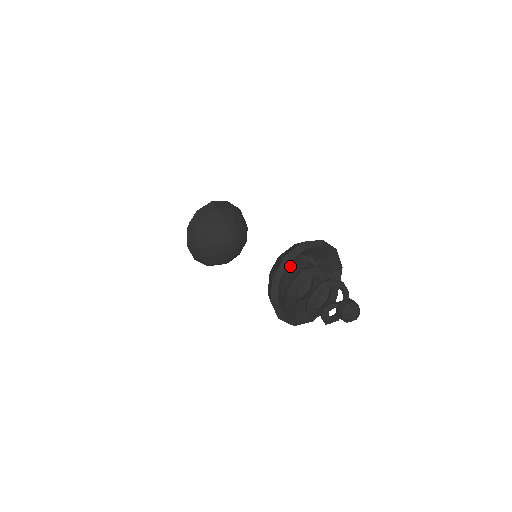
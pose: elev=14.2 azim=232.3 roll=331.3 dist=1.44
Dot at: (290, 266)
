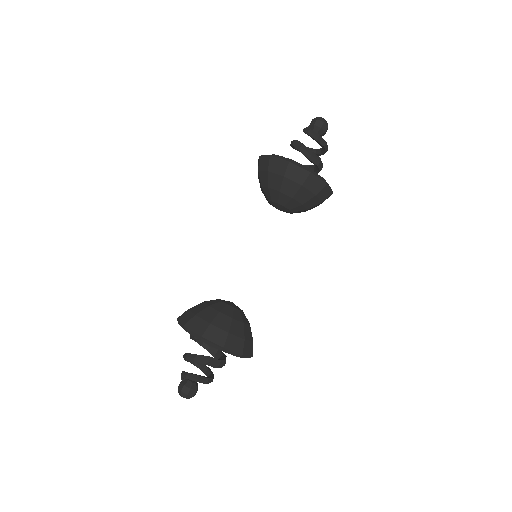
Dot at: occluded
